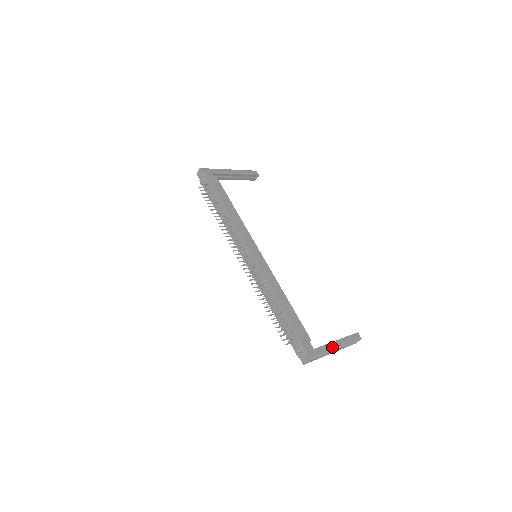
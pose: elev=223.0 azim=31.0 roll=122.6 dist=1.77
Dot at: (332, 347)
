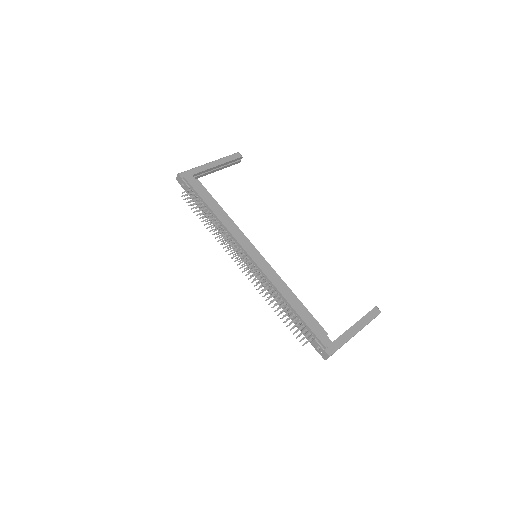
Dot at: (351, 333)
